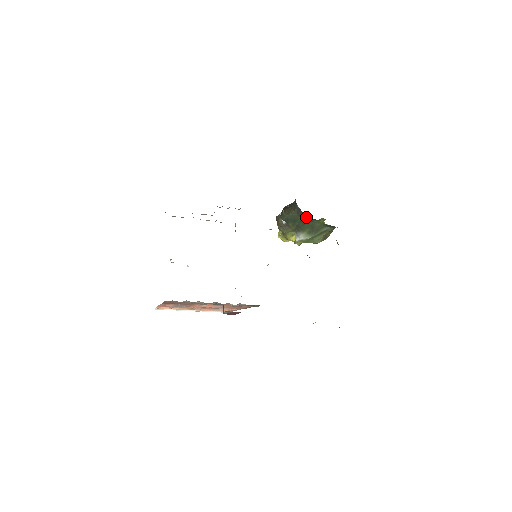
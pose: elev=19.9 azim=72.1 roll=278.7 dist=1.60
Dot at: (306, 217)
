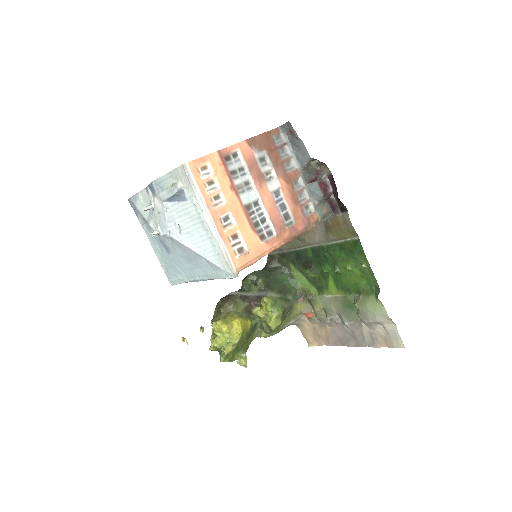
Dot at: (281, 273)
